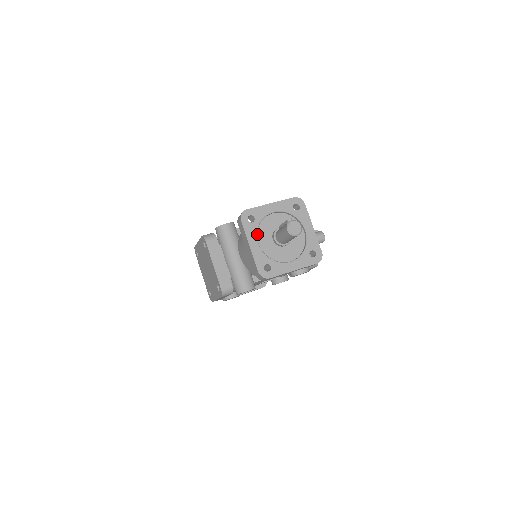
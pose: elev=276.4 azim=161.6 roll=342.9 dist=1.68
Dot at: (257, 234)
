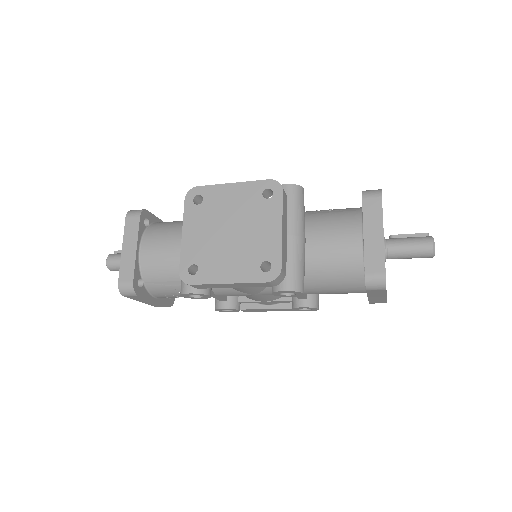
Dot at: occluded
